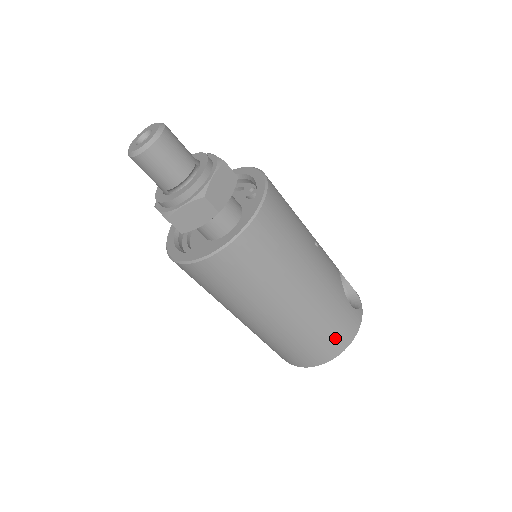
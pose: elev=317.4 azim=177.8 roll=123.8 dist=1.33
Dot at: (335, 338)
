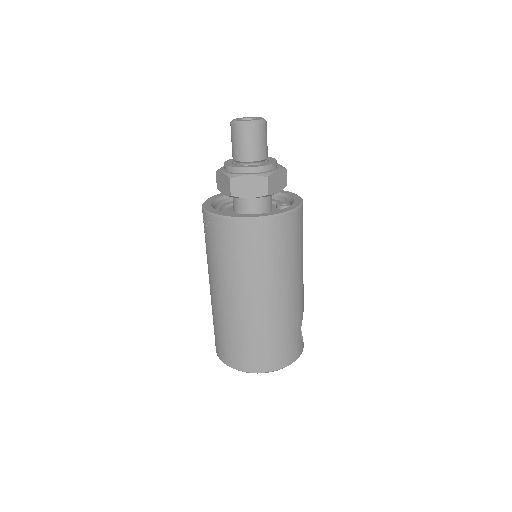
Dot at: (279, 352)
